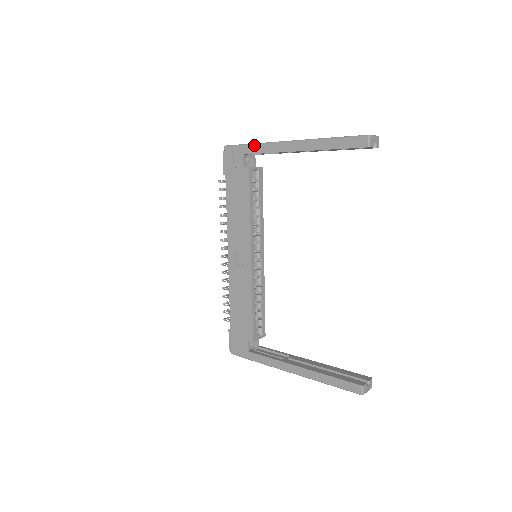
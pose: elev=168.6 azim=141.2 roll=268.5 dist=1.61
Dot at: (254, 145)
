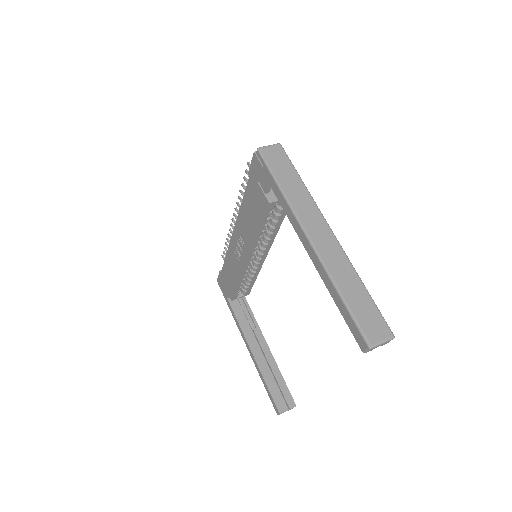
Dot at: (281, 193)
